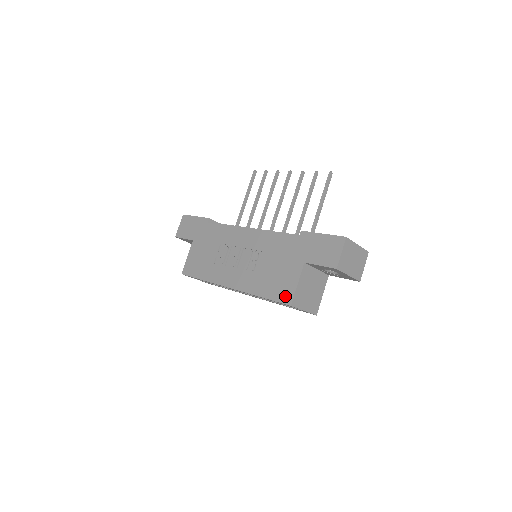
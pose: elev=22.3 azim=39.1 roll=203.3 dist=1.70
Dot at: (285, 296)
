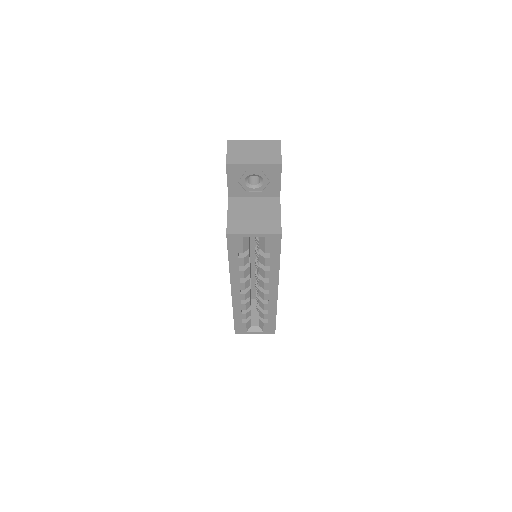
Dot at: occluded
